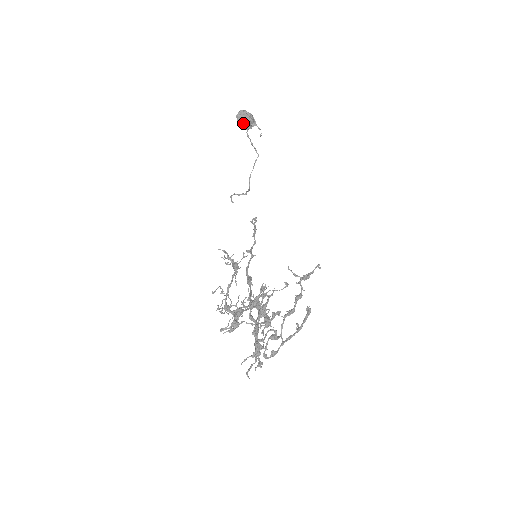
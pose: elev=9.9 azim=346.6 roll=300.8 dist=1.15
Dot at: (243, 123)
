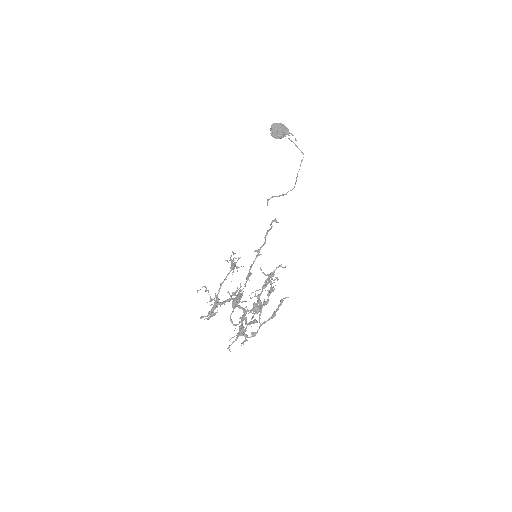
Dot at: (275, 134)
